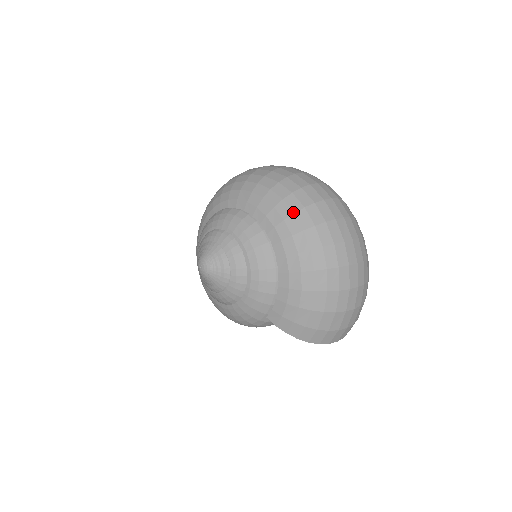
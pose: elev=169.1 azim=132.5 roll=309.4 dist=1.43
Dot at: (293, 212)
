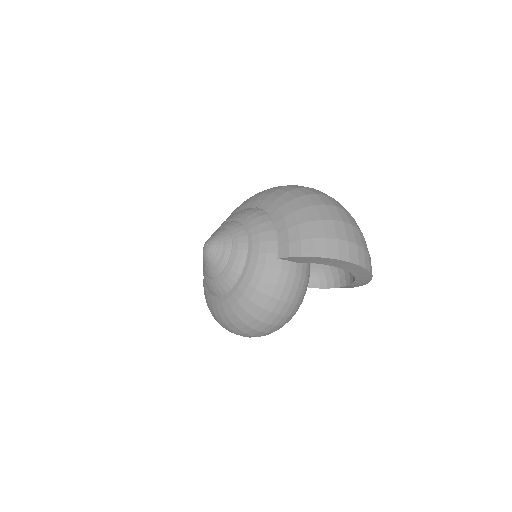
Dot at: (266, 190)
